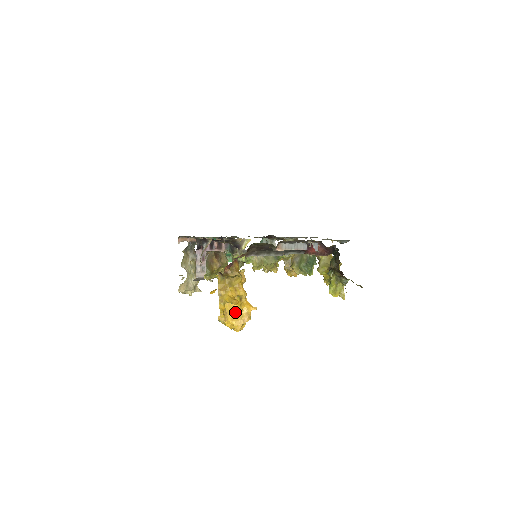
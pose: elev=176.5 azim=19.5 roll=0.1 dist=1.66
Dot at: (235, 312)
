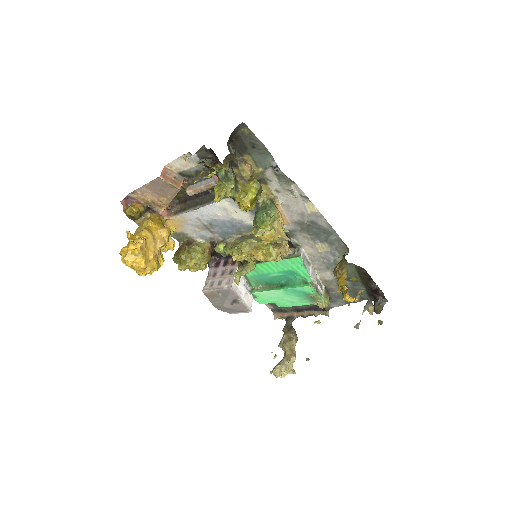
Dot at: occluded
